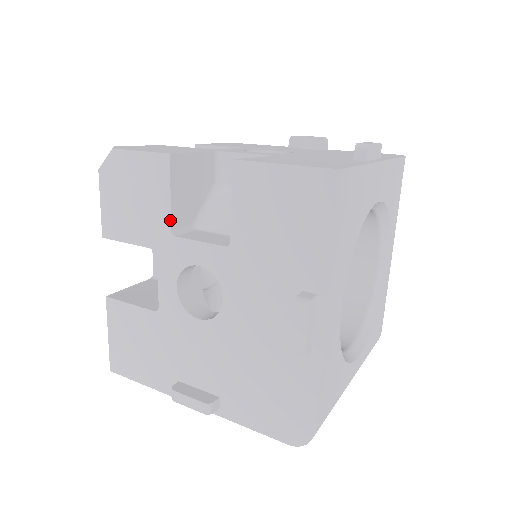
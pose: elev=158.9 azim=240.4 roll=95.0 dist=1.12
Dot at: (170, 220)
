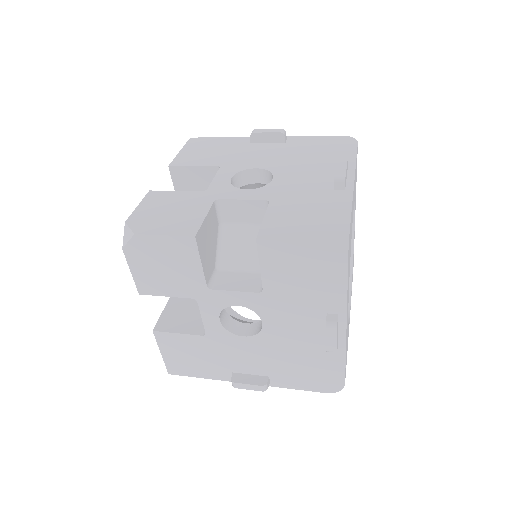
Dot at: (205, 280)
